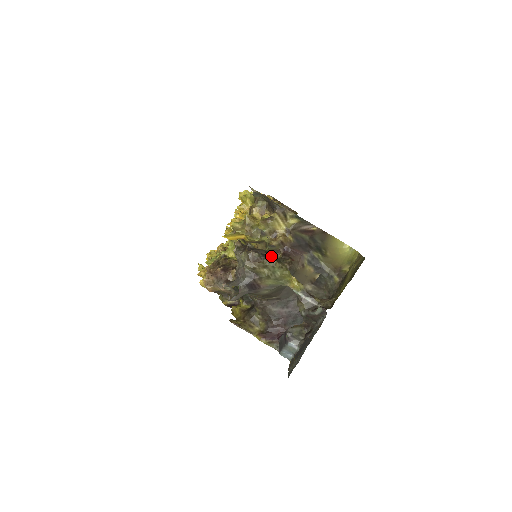
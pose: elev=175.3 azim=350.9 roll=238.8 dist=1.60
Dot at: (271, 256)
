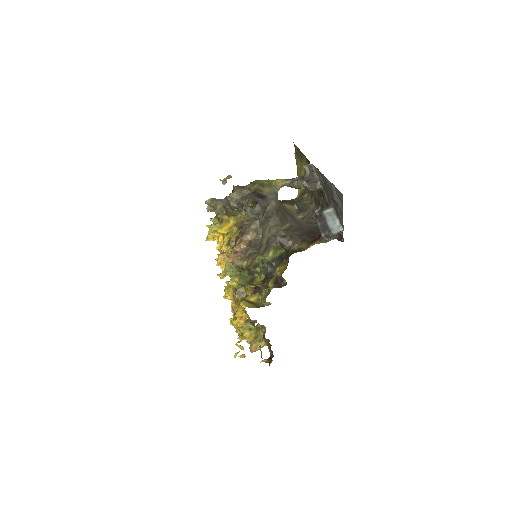
Dot at: occluded
